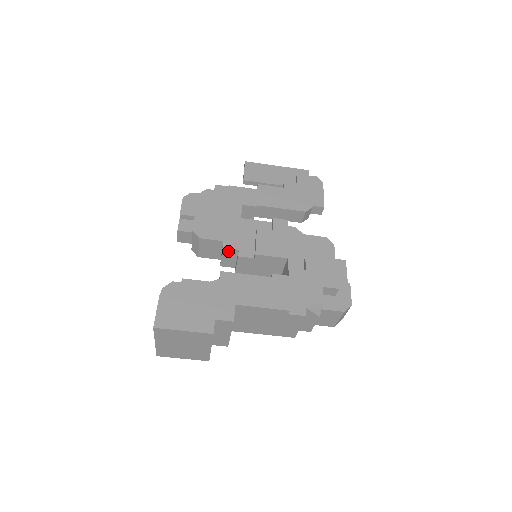
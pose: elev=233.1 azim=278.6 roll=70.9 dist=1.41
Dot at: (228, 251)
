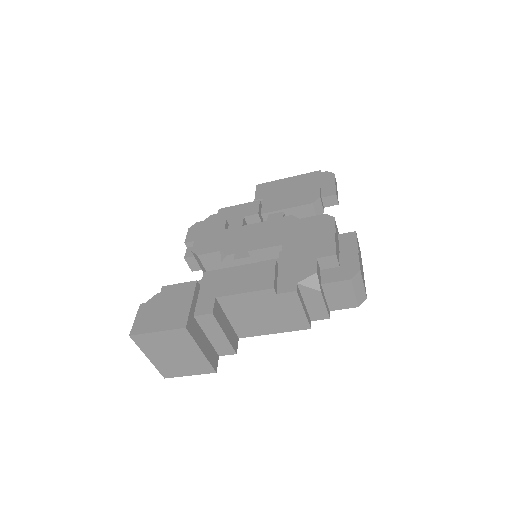
Dot at: (227, 259)
